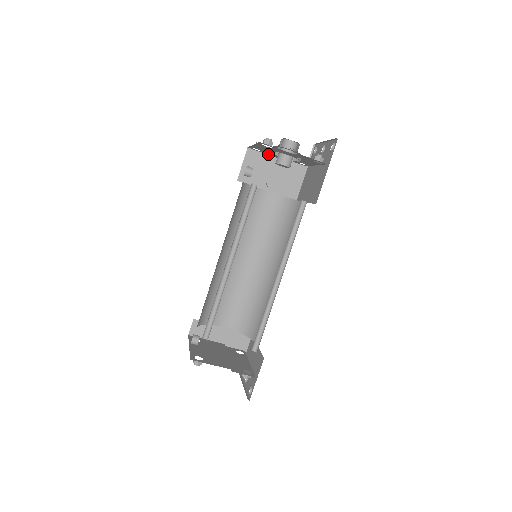
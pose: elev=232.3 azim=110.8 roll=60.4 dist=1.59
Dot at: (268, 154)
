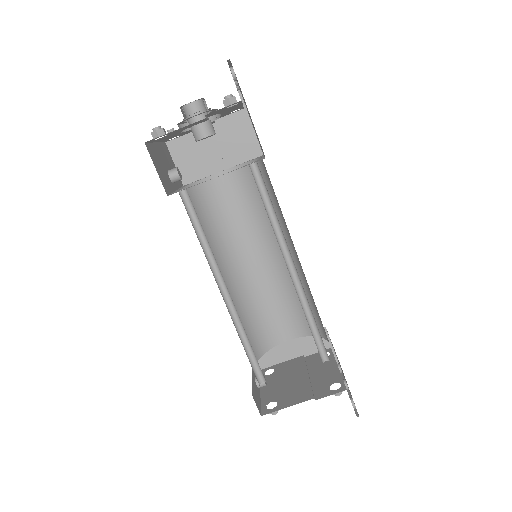
Dot at: (191, 131)
